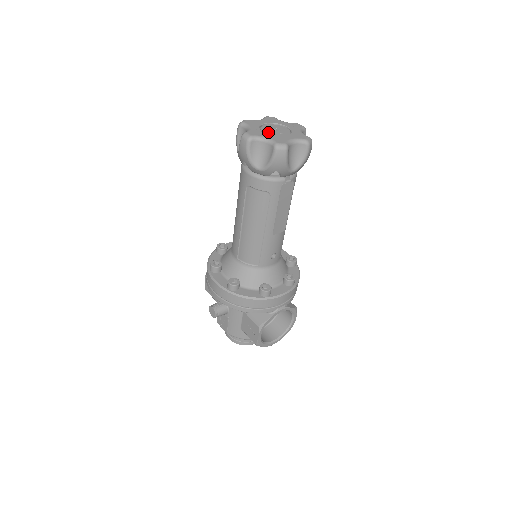
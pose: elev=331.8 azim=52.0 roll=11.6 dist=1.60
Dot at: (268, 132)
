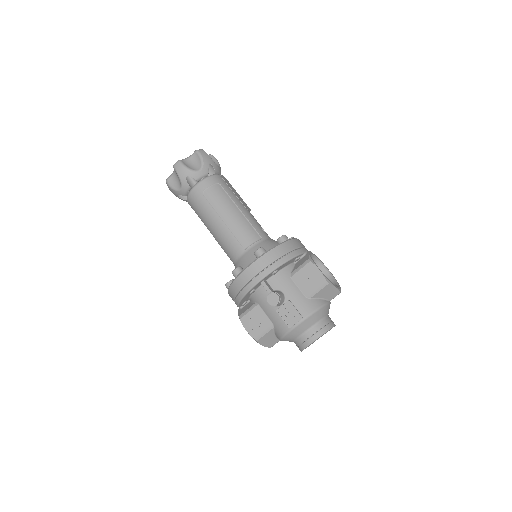
Dot at: occluded
